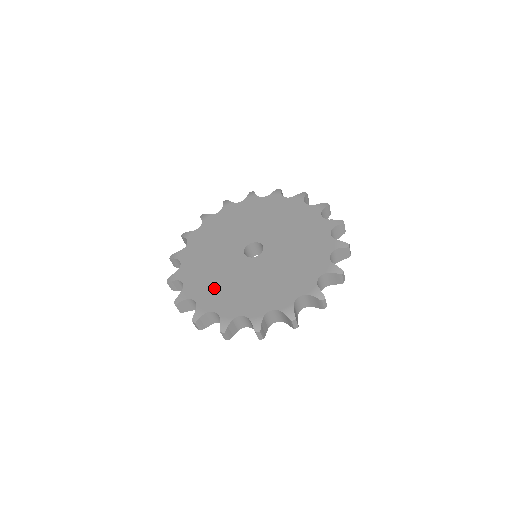
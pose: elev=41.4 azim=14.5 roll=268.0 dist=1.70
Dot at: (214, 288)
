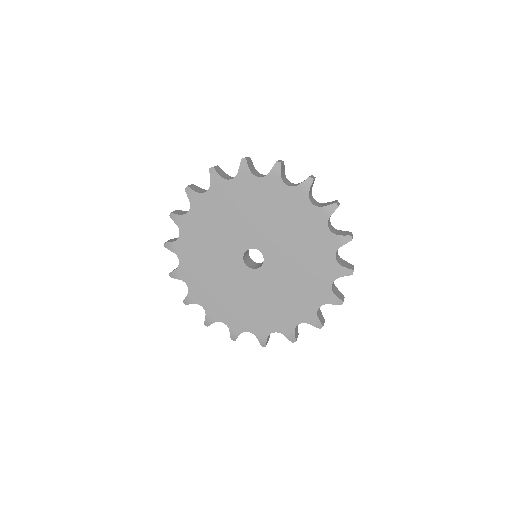
Dot at: (206, 283)
